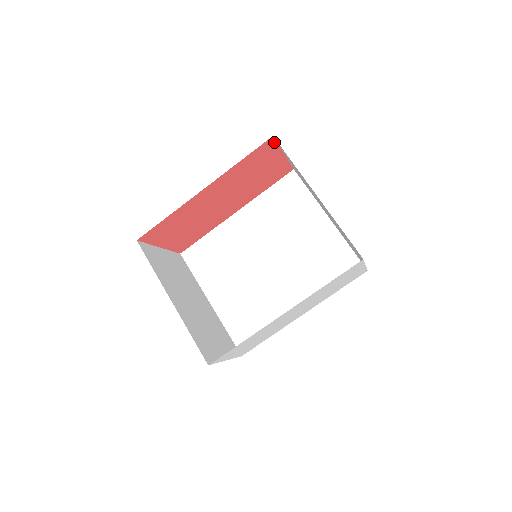
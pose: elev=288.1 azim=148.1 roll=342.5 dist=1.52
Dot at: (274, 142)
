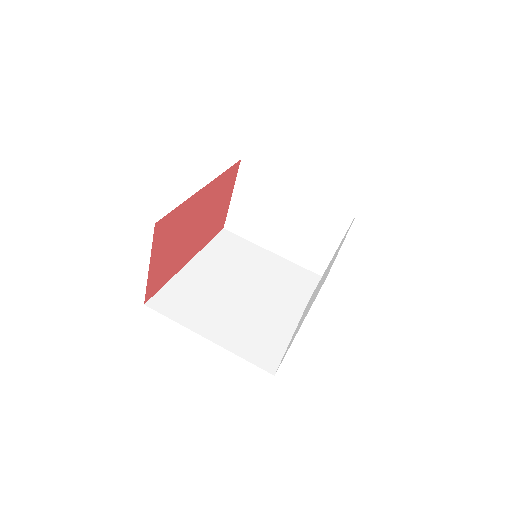
Dot at: (237, 170)
